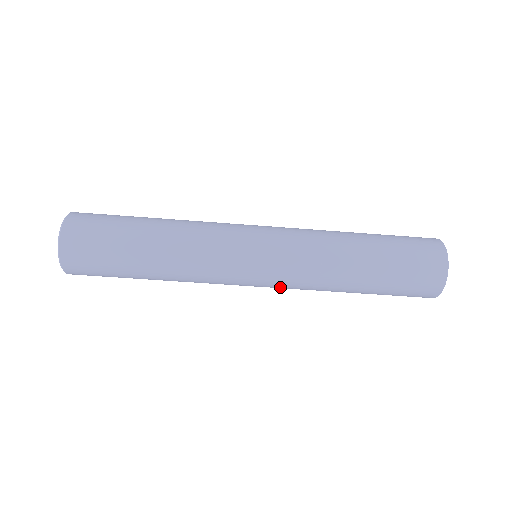
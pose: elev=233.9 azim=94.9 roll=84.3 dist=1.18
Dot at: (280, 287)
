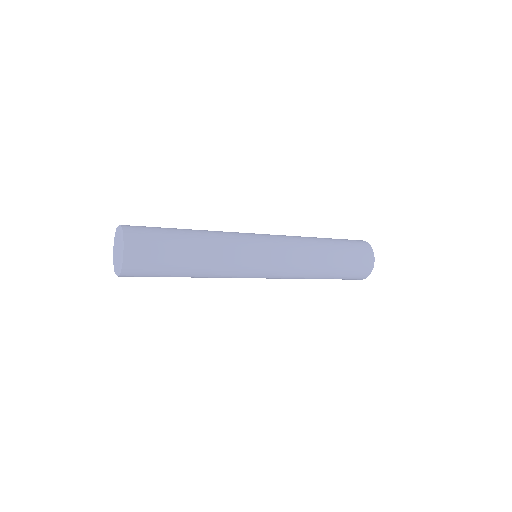
Dot at: occluded
